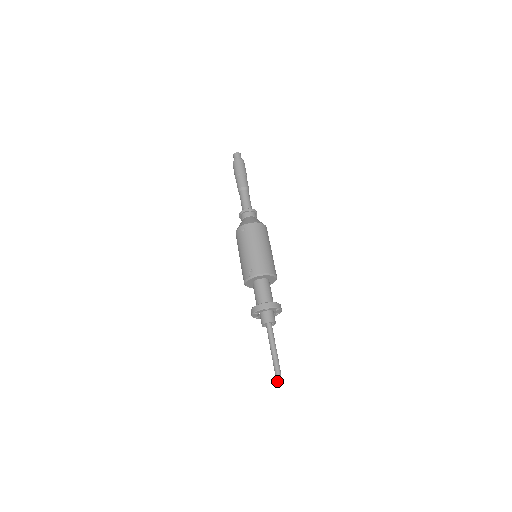
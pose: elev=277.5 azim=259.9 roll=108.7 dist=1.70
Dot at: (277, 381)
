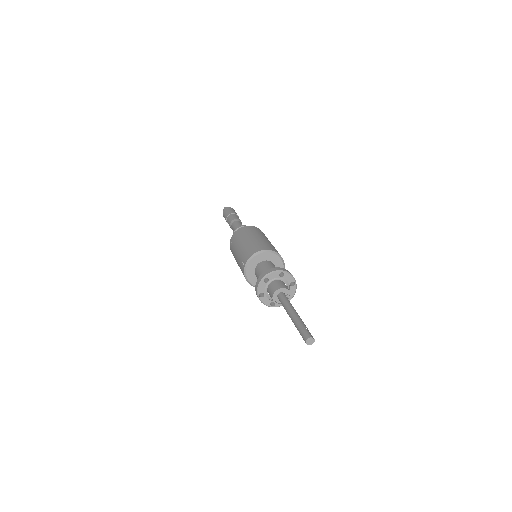
Dot at: (303, 339)
